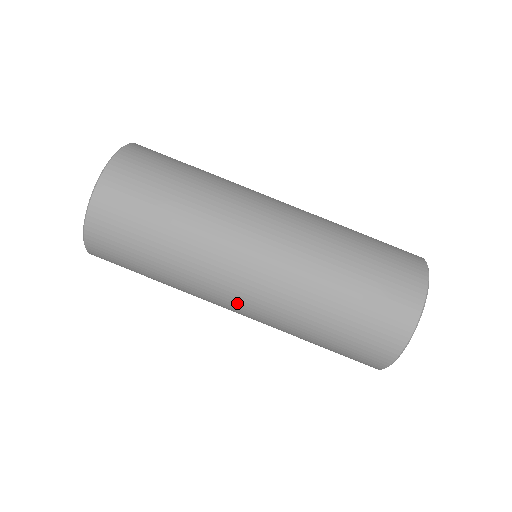
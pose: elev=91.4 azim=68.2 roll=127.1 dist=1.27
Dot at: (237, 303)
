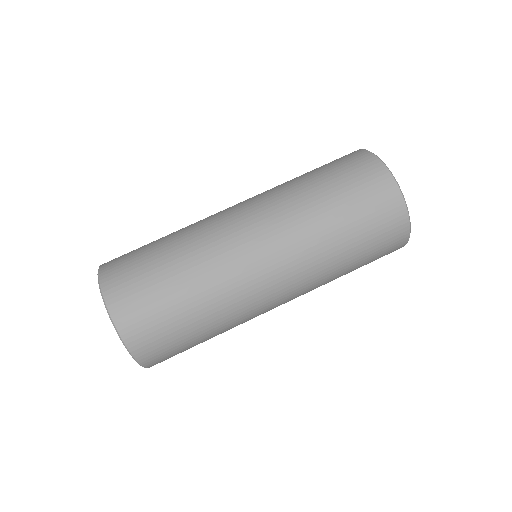
Dot at: (278, 295)
